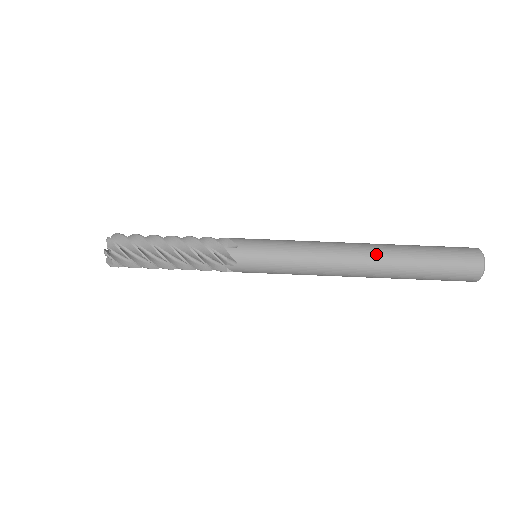
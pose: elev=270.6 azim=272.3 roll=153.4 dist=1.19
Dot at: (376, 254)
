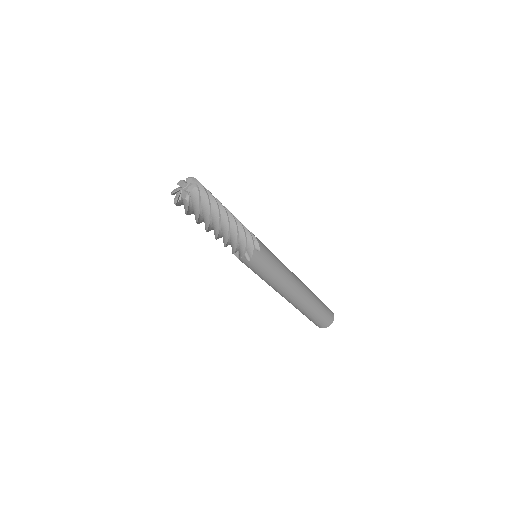
Dot at: (296, 304)
